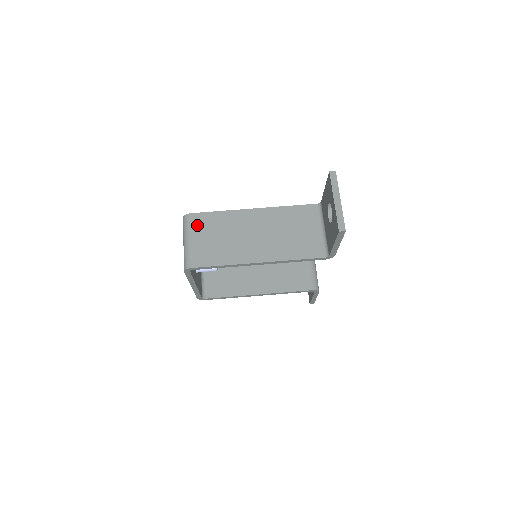
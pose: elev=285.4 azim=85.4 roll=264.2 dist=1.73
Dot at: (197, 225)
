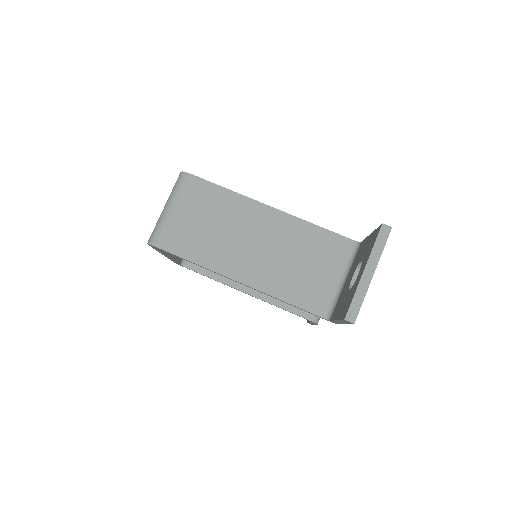
Dot at: (189, 193)
